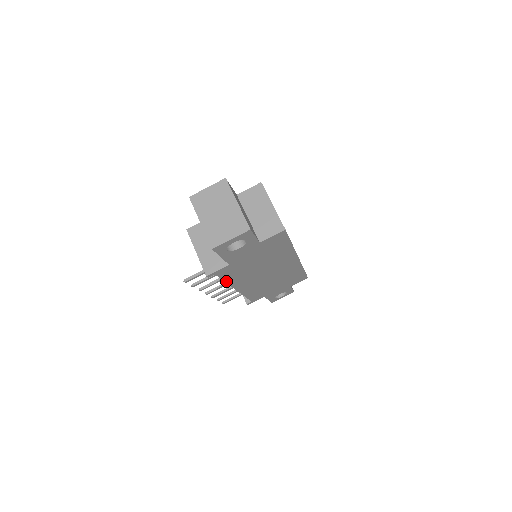
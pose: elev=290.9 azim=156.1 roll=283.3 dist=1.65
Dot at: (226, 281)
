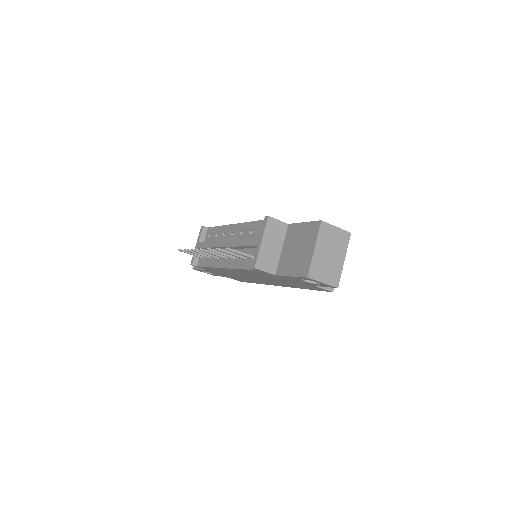
Dot at: (242, 269)
